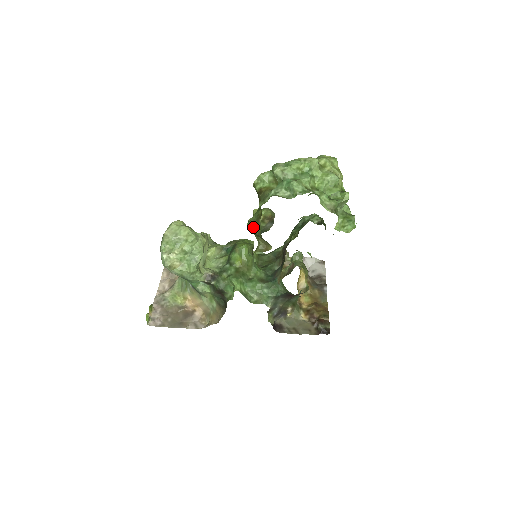
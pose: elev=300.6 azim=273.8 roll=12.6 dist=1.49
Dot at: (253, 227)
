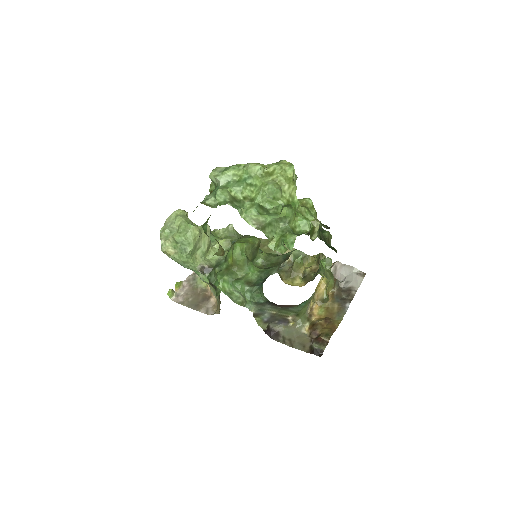
Dot at: (204, 230)
